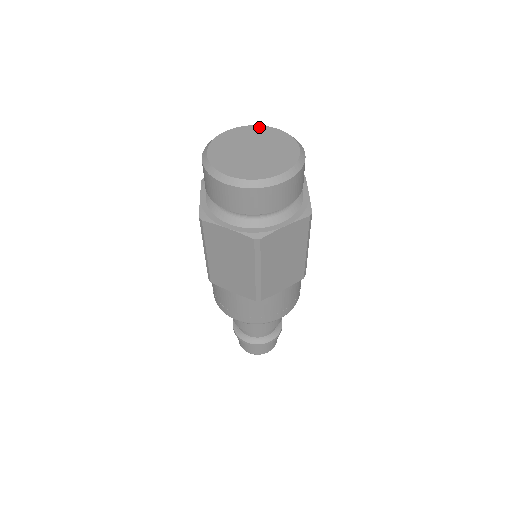
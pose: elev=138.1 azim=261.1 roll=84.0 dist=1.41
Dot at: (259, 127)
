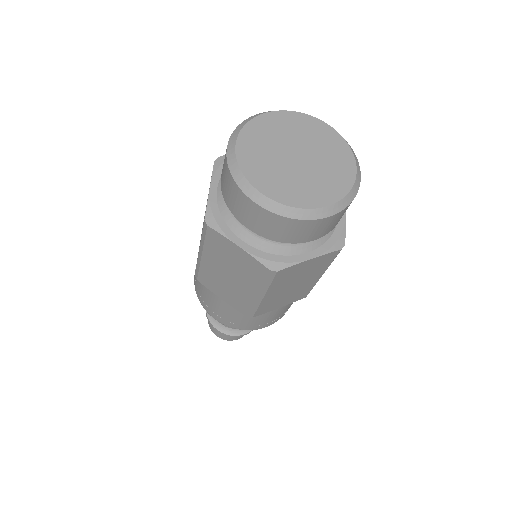
Dot at: (257, 120)
